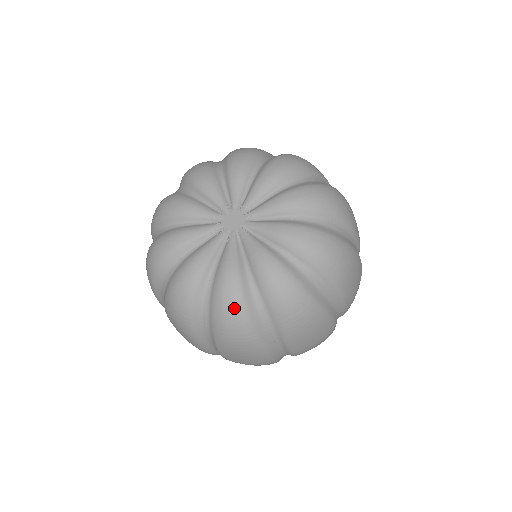
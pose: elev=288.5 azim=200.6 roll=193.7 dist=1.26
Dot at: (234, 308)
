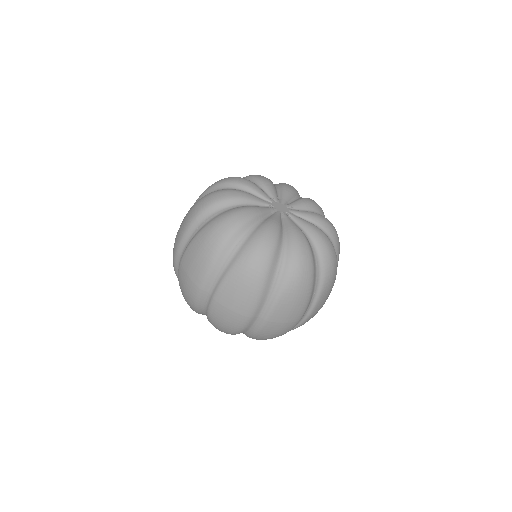
Dot at: (307, 255)
